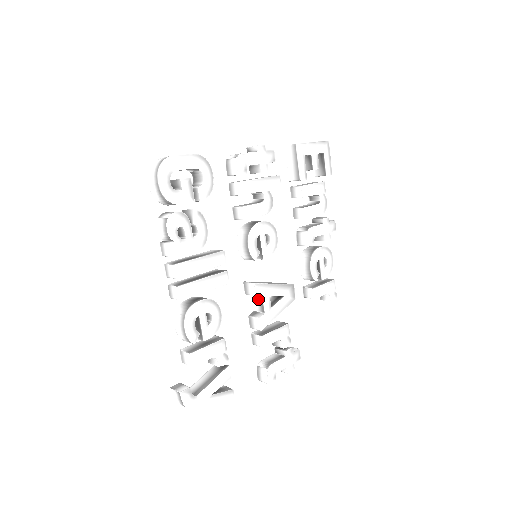
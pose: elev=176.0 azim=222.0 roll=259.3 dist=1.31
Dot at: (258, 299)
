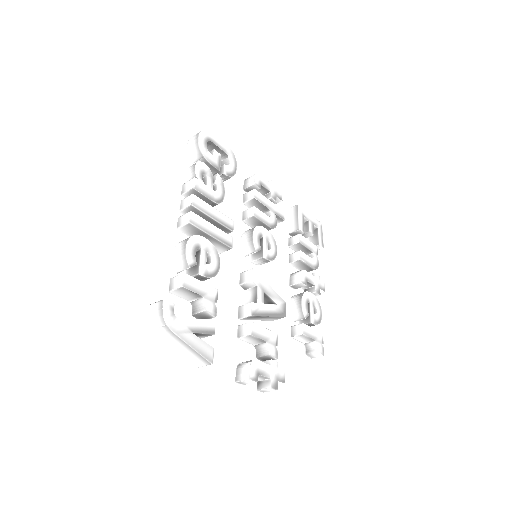
Dot at: (252, 291)
